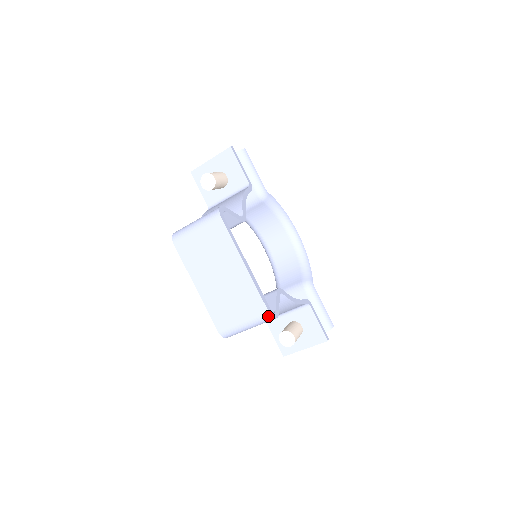
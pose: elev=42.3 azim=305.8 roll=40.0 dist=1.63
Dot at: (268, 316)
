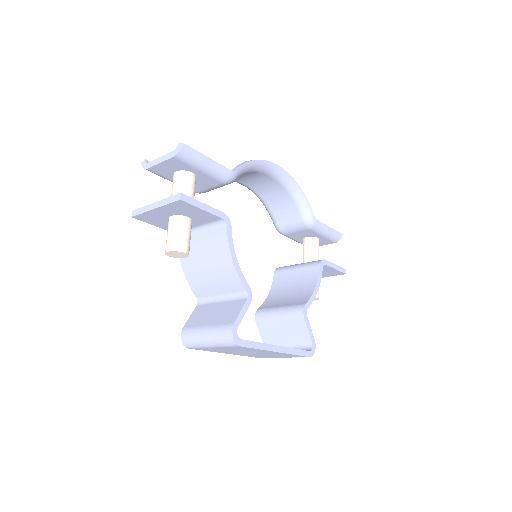
Dot at: (309, 356)
